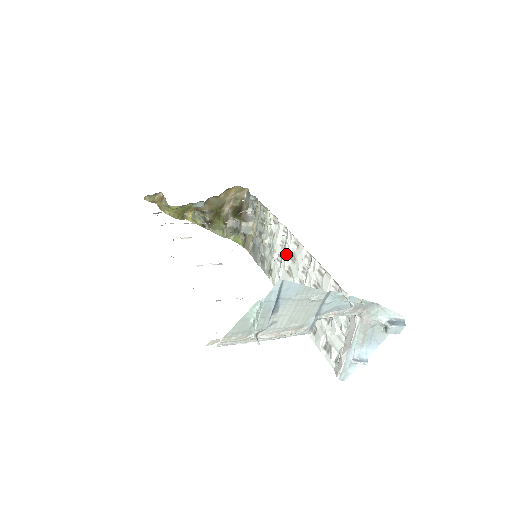
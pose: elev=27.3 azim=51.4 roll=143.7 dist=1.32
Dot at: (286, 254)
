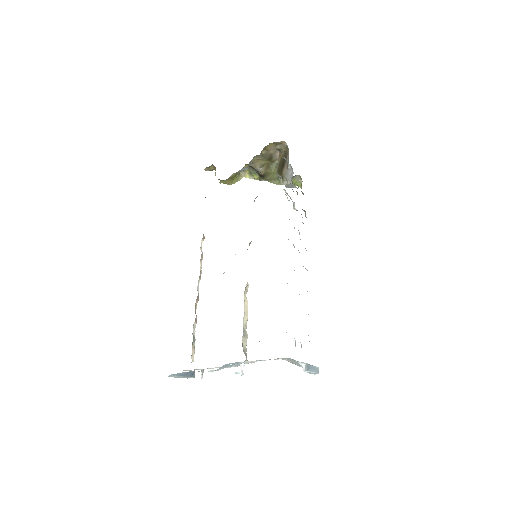
Dot at: occluded
